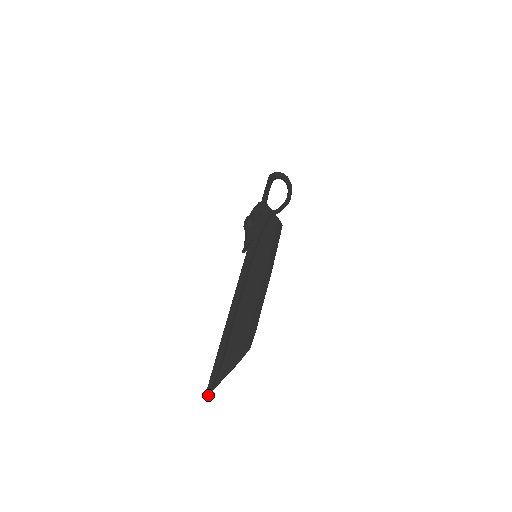
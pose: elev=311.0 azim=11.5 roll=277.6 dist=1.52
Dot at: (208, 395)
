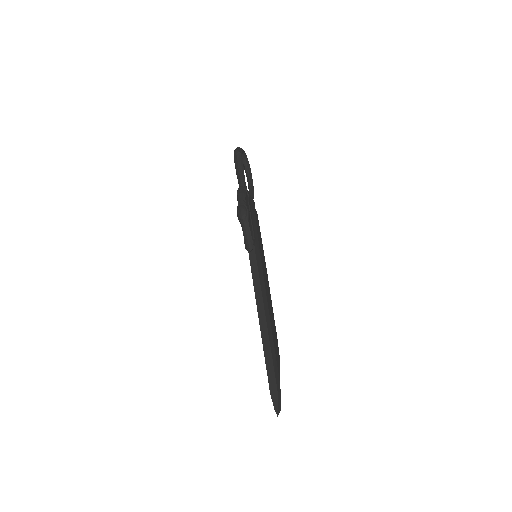
Dot at: (277, 412)
